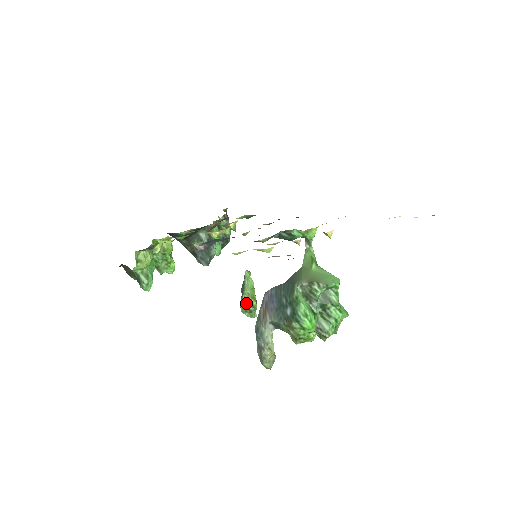
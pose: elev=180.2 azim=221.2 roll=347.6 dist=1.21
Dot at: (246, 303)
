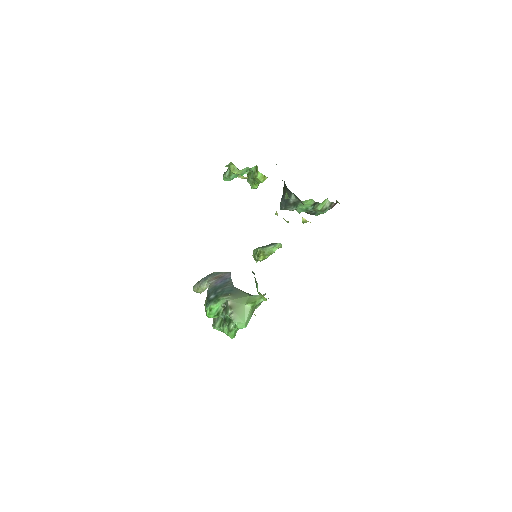
Dot at: (258, 252)
